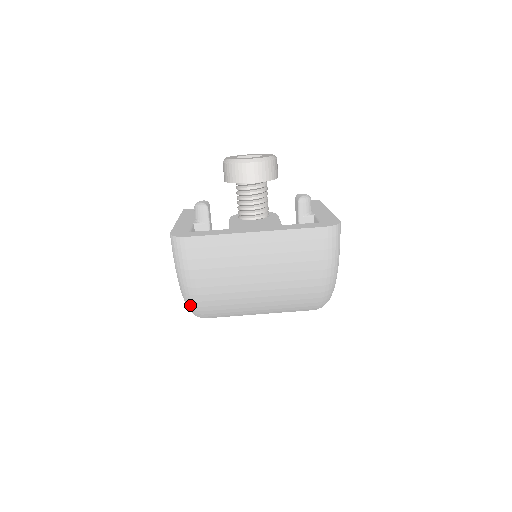
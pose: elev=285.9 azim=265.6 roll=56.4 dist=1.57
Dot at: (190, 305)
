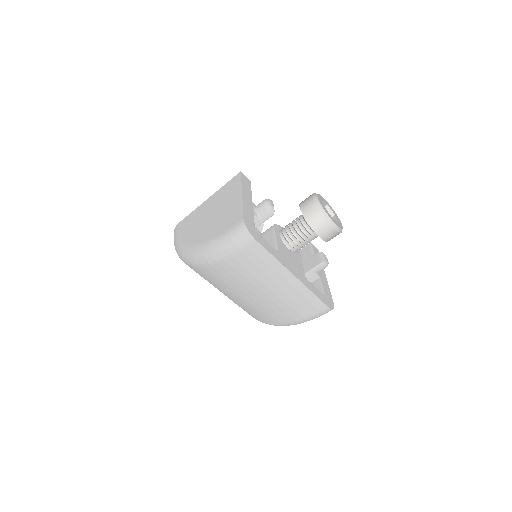
Dot at: (194, 259)
